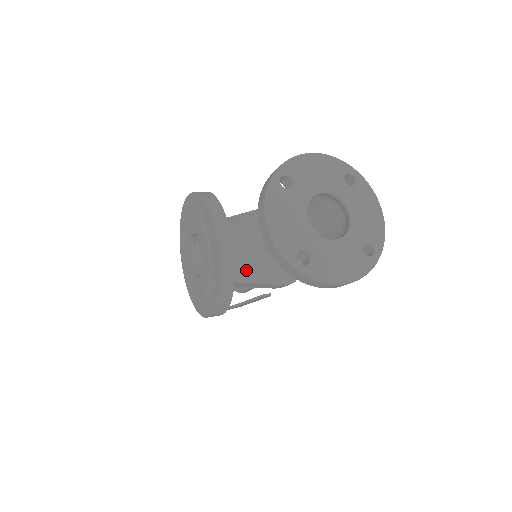
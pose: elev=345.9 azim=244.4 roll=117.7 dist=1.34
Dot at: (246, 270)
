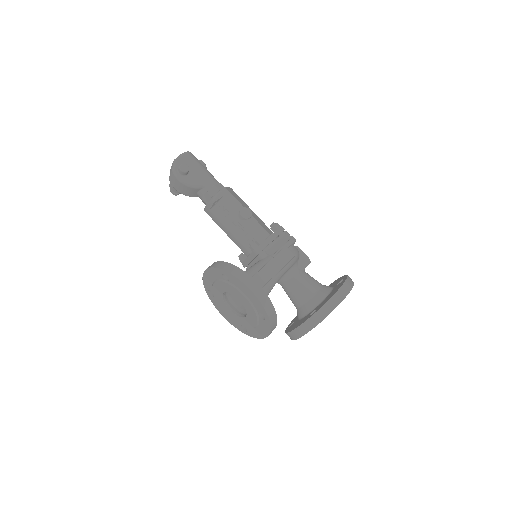
Dot at: occluded
